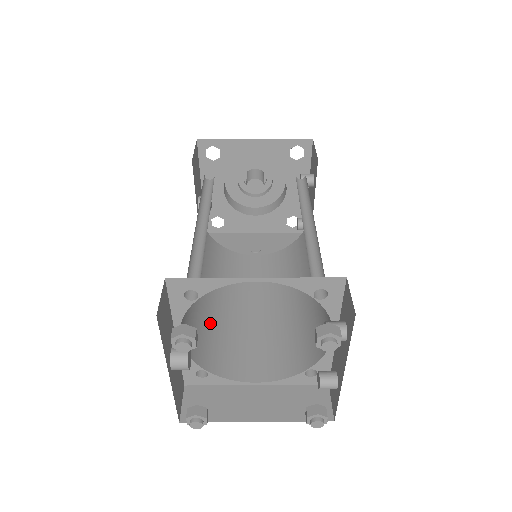
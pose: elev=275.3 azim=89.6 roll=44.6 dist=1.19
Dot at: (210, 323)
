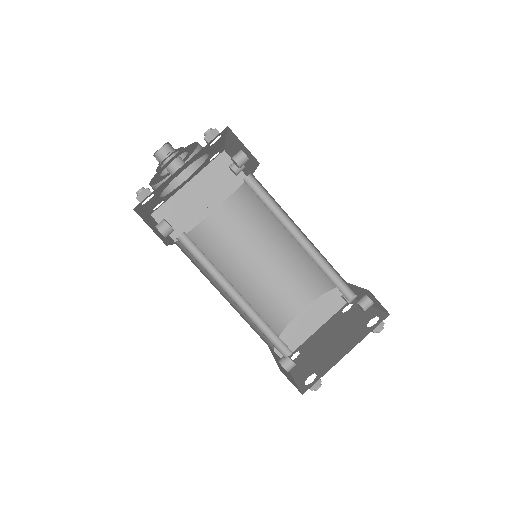
Dot at: (252, 306)
